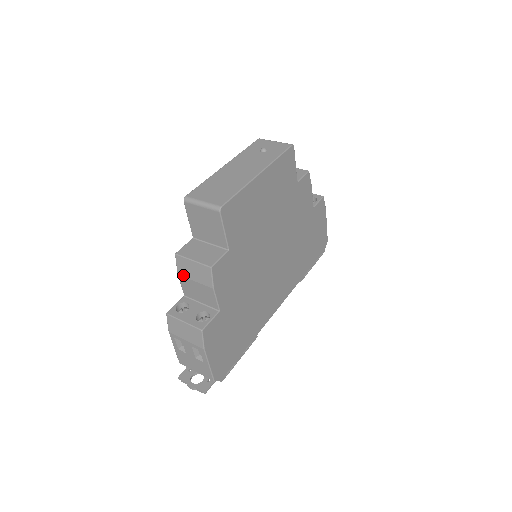
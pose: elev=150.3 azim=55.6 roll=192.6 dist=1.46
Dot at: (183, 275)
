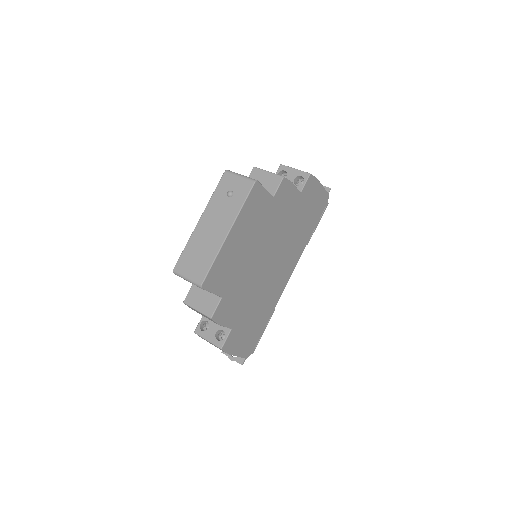
Dot at: occluded
